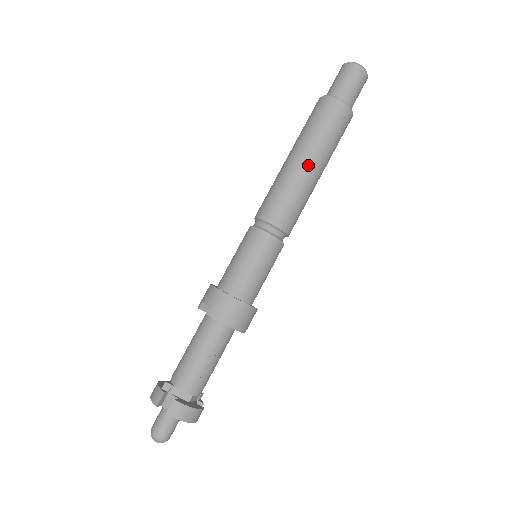
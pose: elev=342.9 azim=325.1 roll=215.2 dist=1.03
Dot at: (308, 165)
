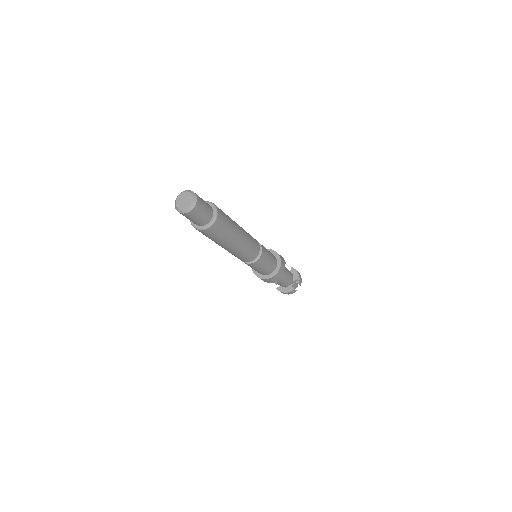
Dot at: (221, 246)
